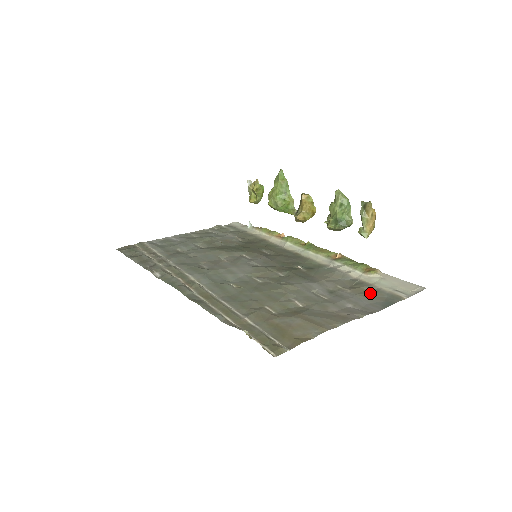
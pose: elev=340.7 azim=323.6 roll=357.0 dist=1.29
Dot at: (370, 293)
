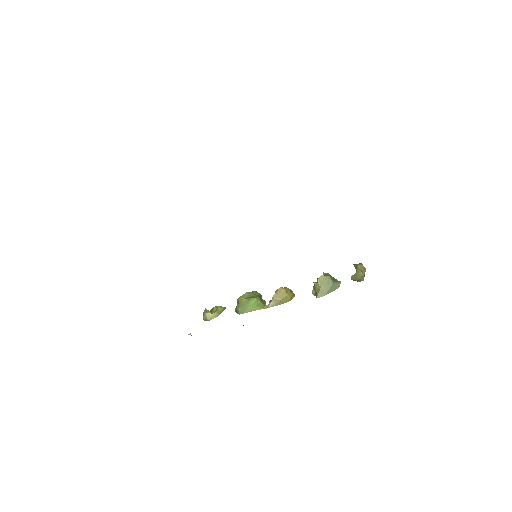
Dot at: occluded
